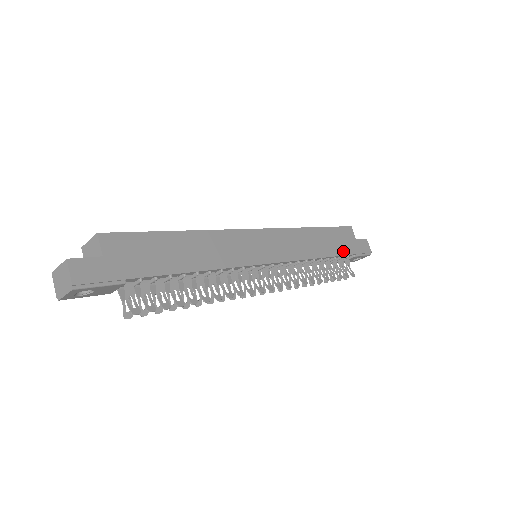
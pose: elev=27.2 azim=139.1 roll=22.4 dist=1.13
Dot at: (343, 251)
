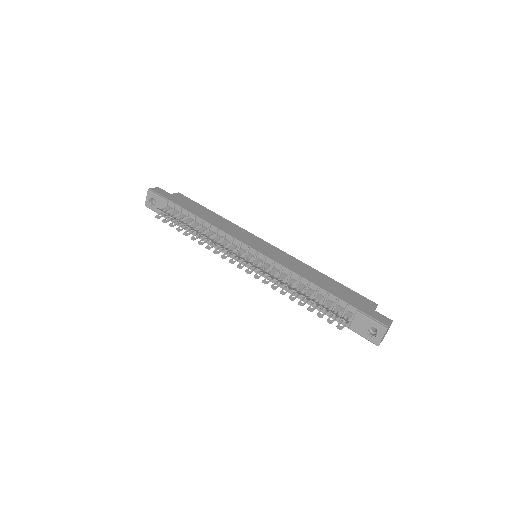
Dot at: (343, 298)
